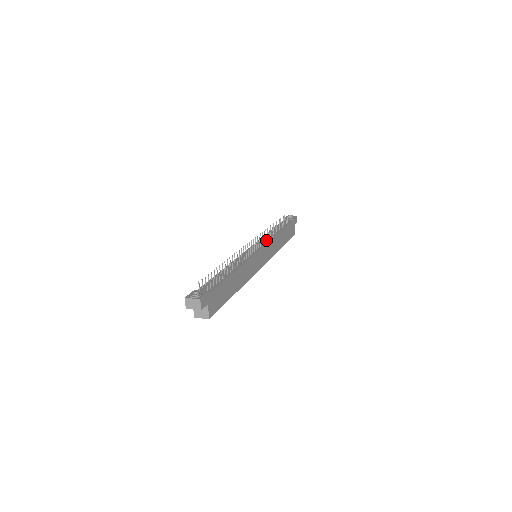
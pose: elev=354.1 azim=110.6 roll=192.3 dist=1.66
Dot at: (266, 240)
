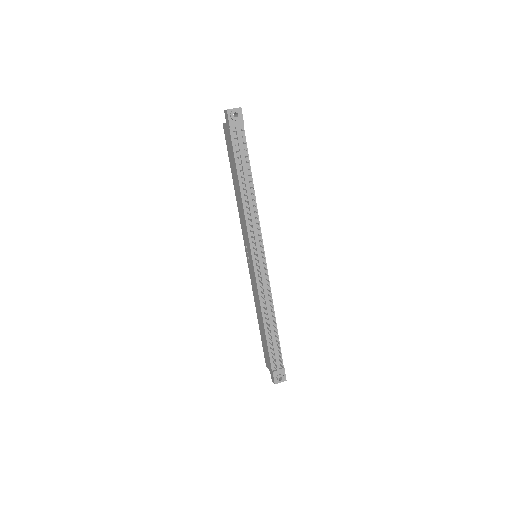
Dot at: (256, 230)
